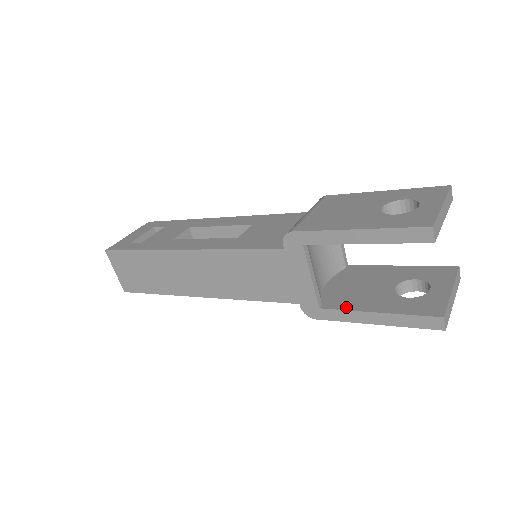
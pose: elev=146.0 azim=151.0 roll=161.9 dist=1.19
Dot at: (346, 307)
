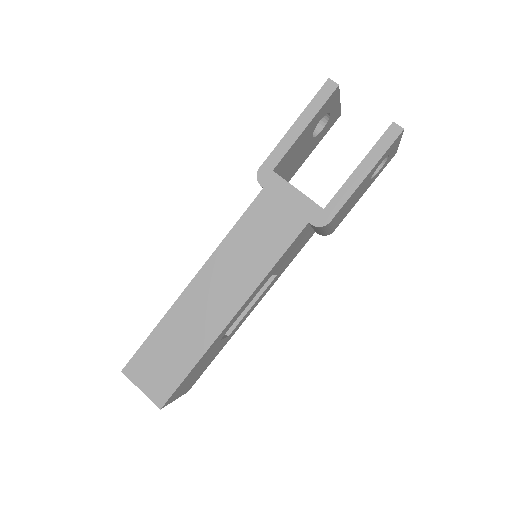
Dot at: (339, 190)
